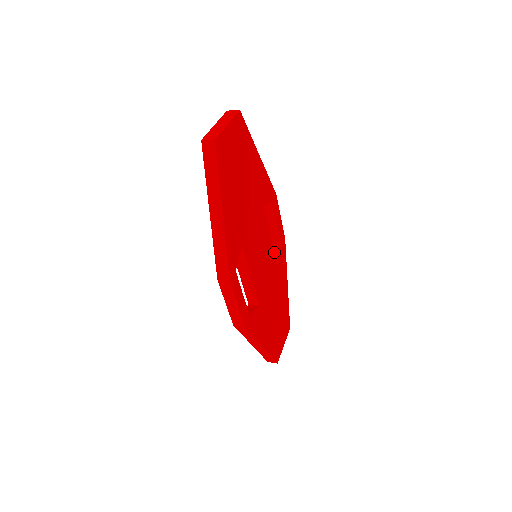
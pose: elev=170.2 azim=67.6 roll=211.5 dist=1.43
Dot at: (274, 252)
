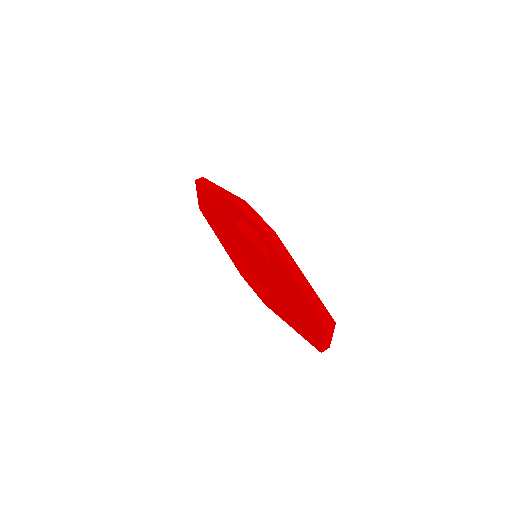
Dot at: occluded
